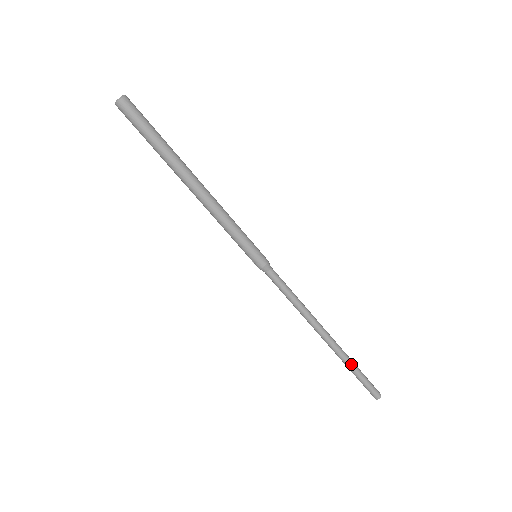
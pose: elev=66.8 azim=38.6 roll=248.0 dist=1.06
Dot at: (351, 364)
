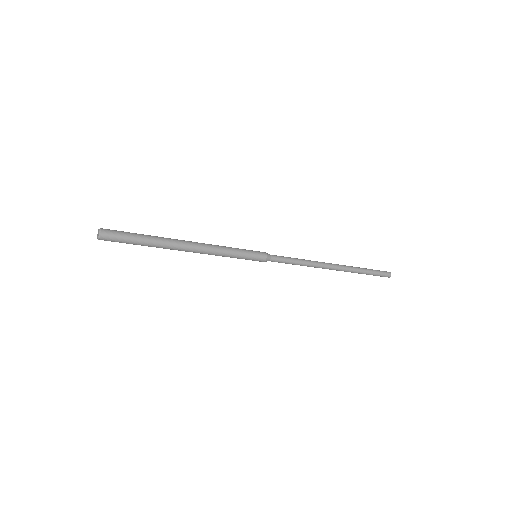
Dot at: (359, 272)
